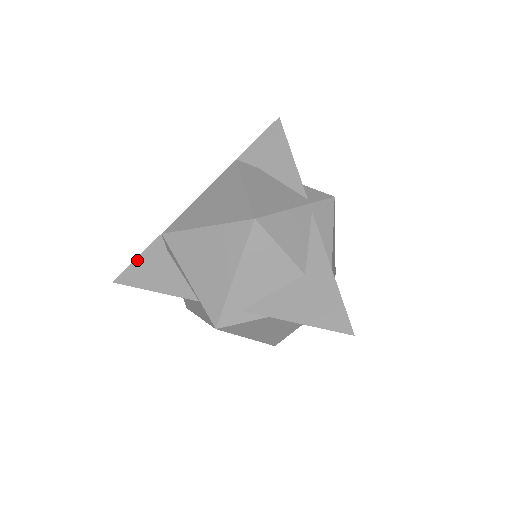
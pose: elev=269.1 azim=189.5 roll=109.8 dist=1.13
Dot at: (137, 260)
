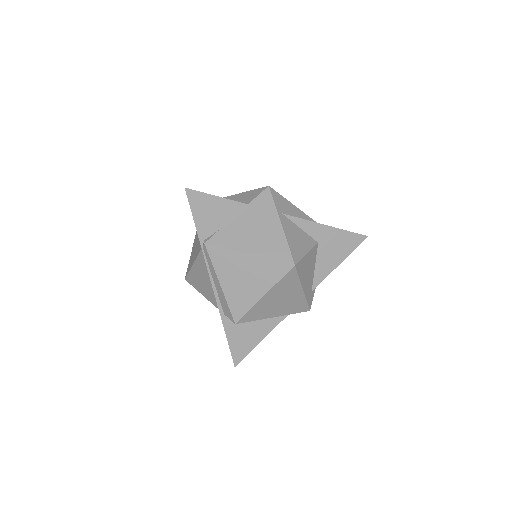
Dot at: (230, 346)
